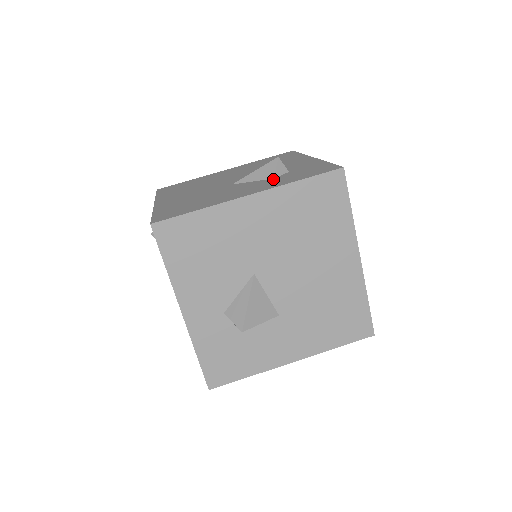
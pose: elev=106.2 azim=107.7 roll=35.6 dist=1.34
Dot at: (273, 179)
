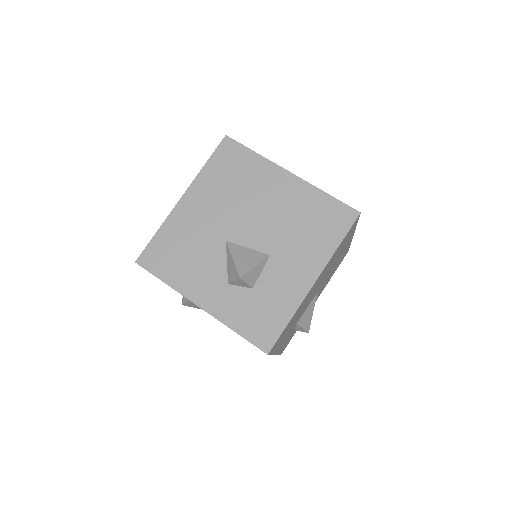
Dot at: occluded
